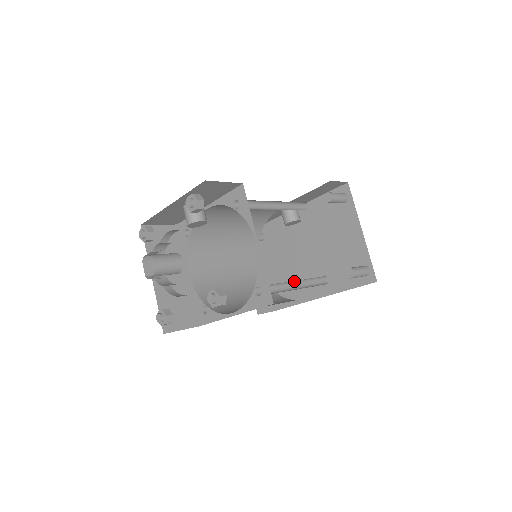
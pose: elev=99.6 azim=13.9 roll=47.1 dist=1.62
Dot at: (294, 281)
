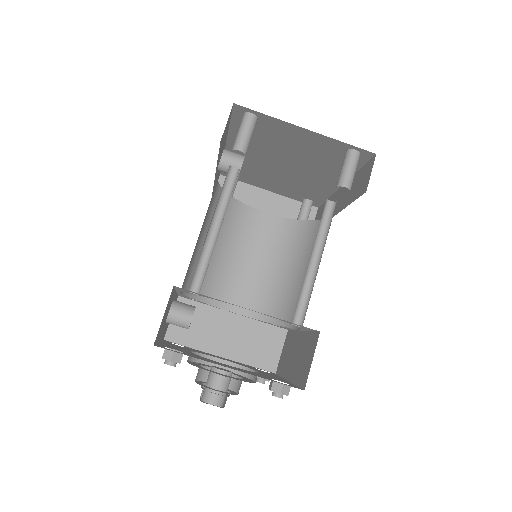
Dot at: occluded
